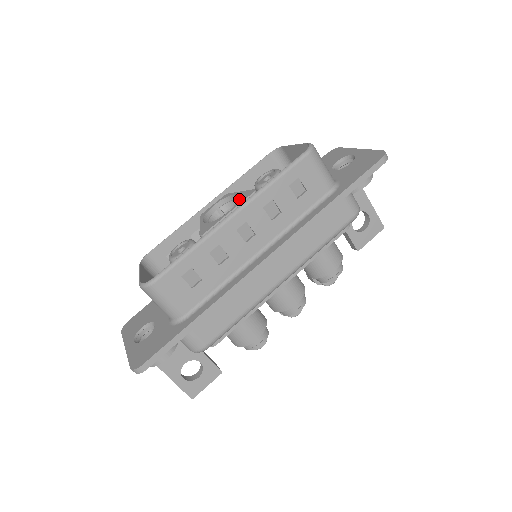
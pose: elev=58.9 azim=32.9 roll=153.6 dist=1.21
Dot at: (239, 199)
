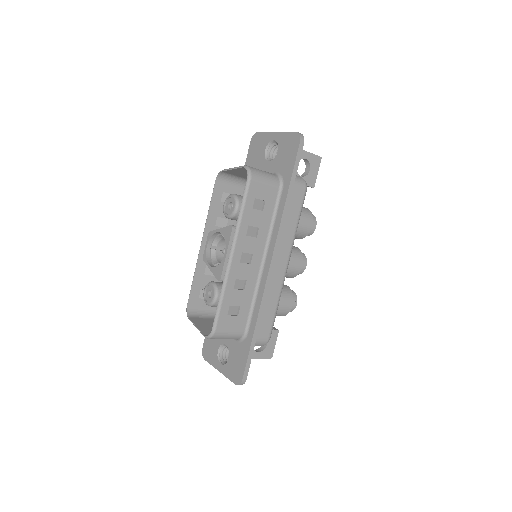
Dot at: (225, 238)
